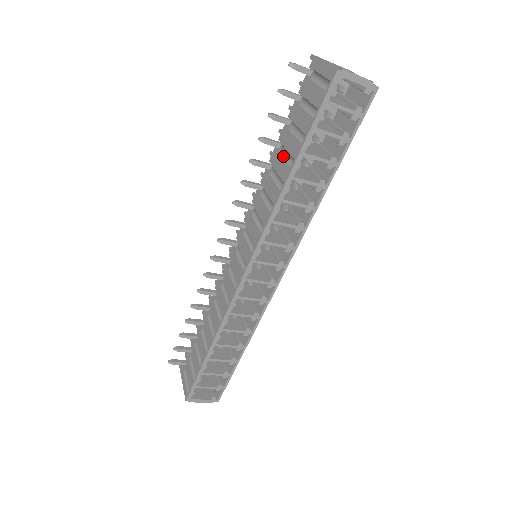
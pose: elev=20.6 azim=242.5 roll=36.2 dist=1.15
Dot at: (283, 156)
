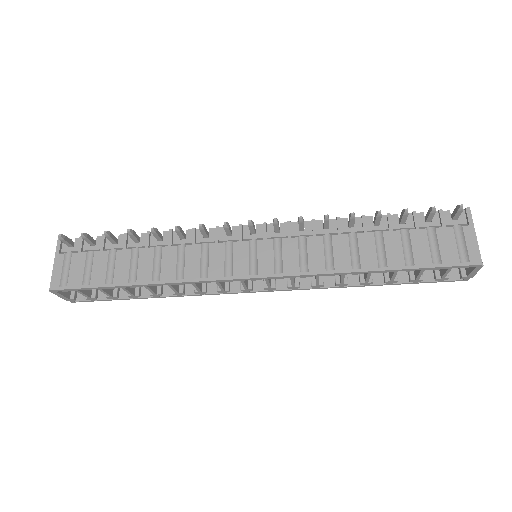
Dot at: (376, 243)
